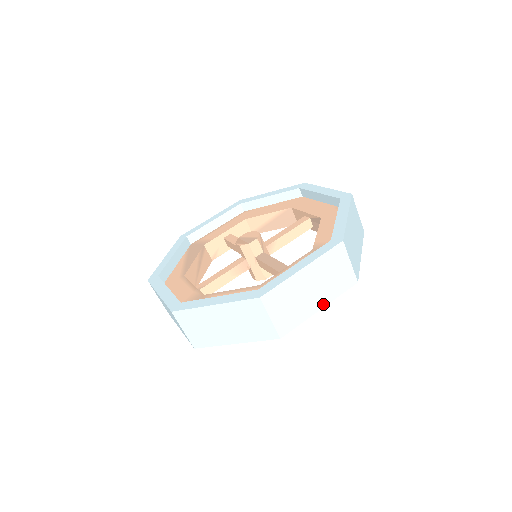
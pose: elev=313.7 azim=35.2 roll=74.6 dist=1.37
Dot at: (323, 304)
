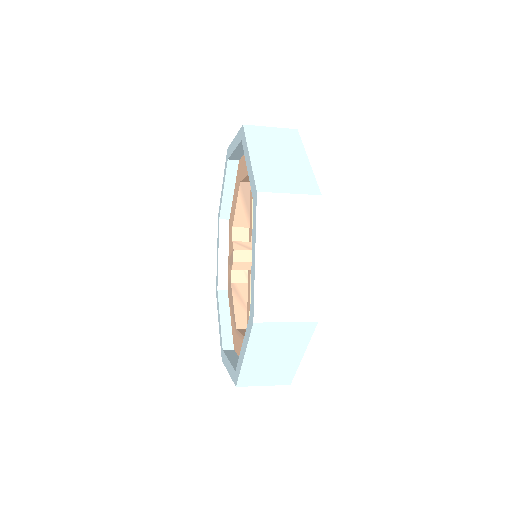
Dot at: (316, 252)
